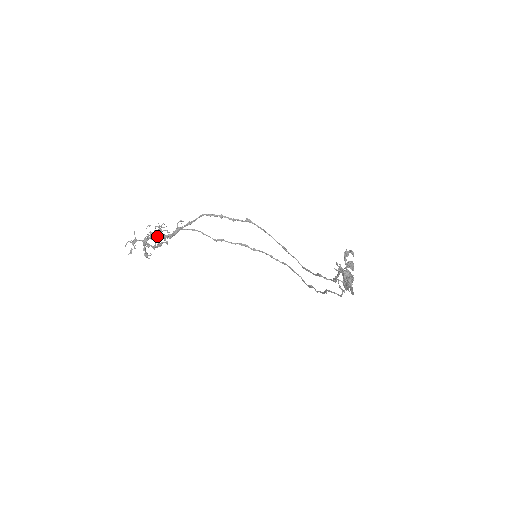
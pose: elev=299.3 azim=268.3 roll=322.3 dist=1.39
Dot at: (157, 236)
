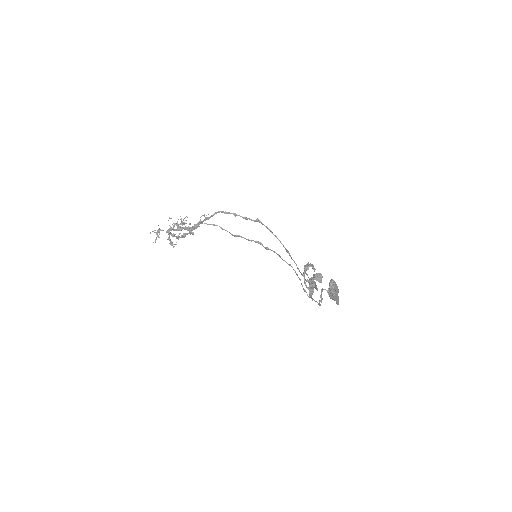
Dot at: (179, 228)
